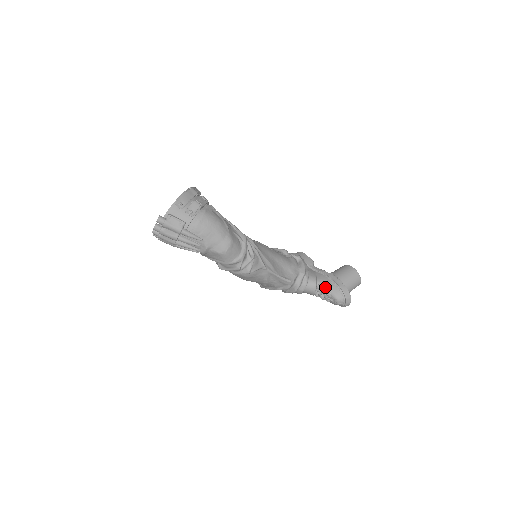
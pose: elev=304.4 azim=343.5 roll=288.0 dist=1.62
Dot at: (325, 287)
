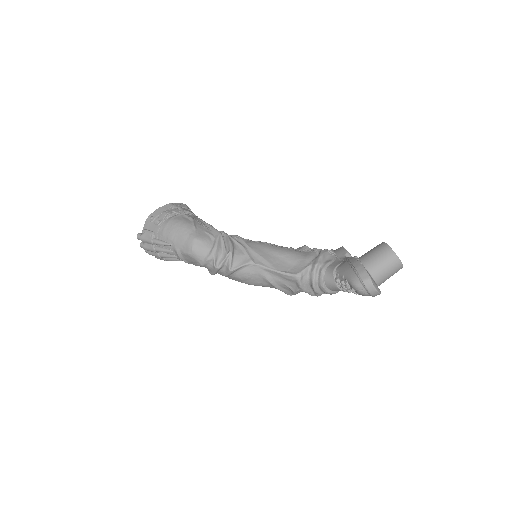
Dot at: (342, 274)
